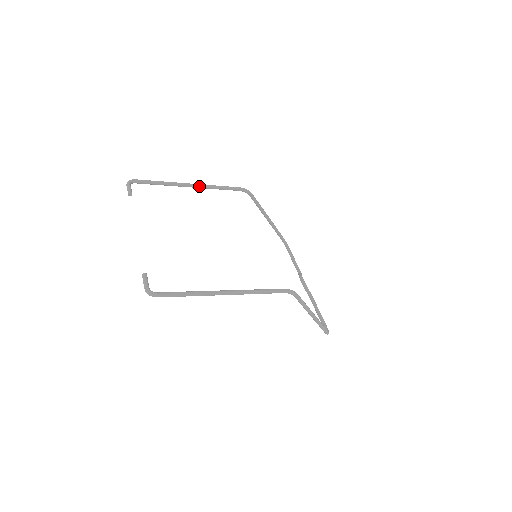
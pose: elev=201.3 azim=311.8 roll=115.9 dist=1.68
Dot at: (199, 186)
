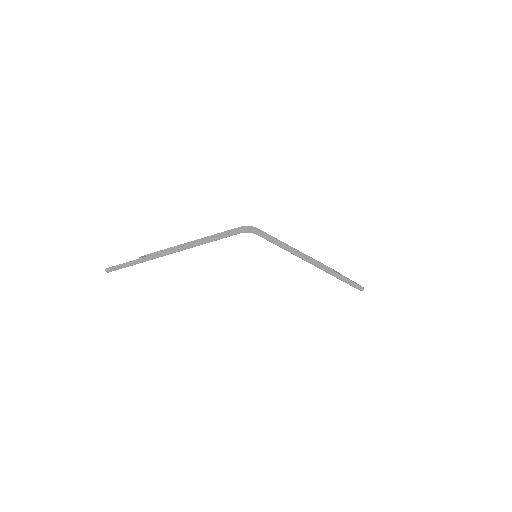
Dot at: (204, 238)
